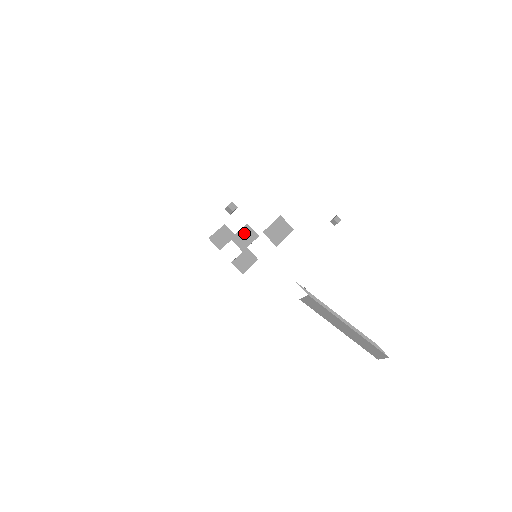
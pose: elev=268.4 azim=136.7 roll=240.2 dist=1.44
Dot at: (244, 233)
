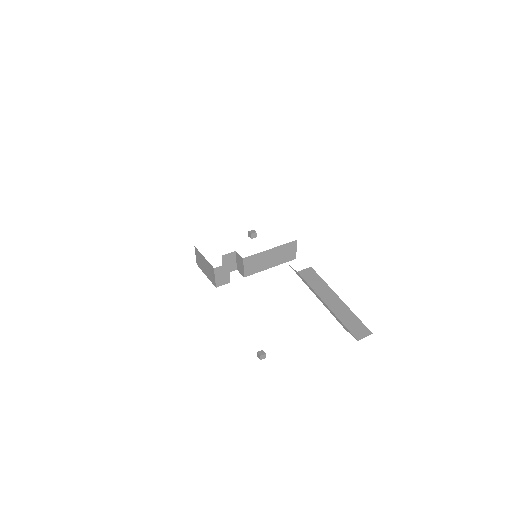
Dot at: occluded
